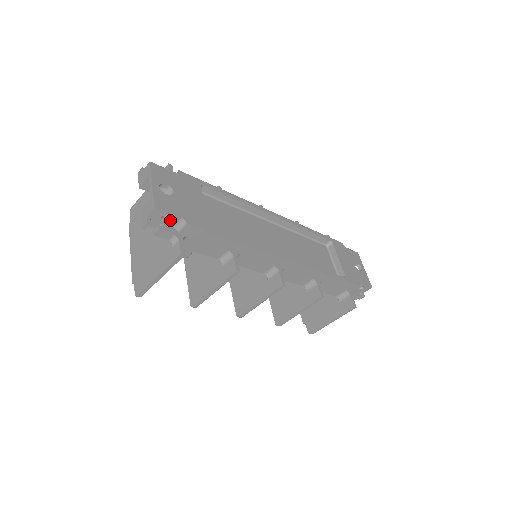
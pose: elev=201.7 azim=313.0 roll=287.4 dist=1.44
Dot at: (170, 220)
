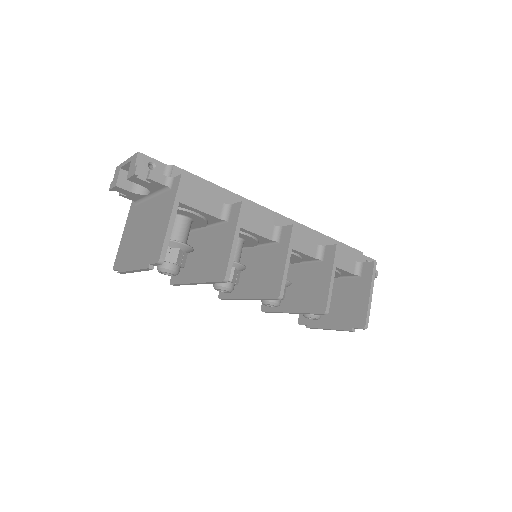
Dot at: (157, 169)
